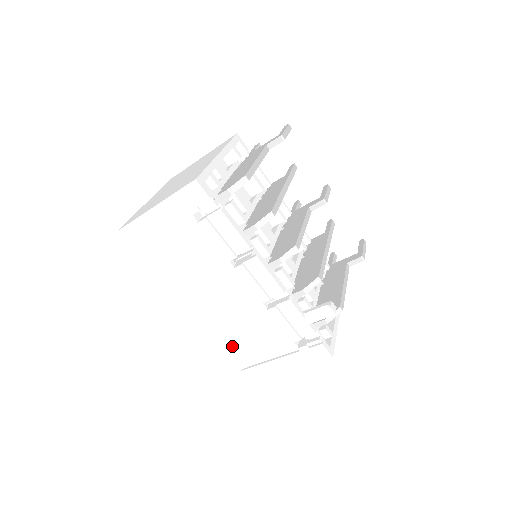
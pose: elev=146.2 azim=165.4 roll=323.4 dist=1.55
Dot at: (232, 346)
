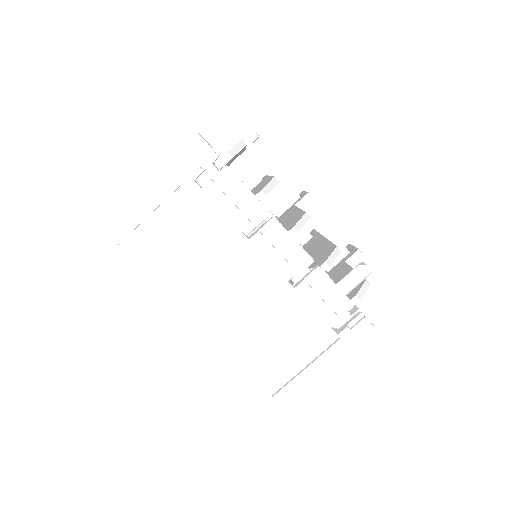
Dot at: (256, 362)
